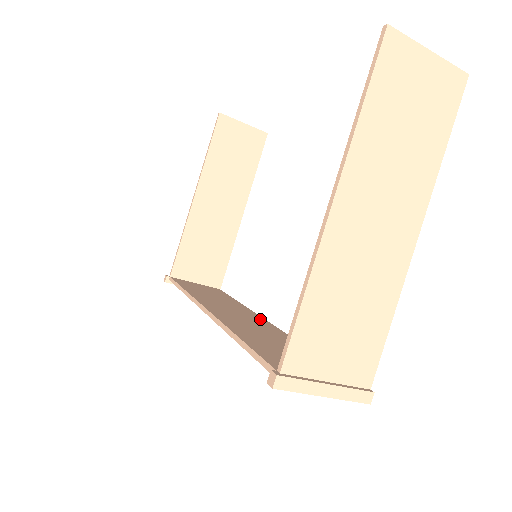
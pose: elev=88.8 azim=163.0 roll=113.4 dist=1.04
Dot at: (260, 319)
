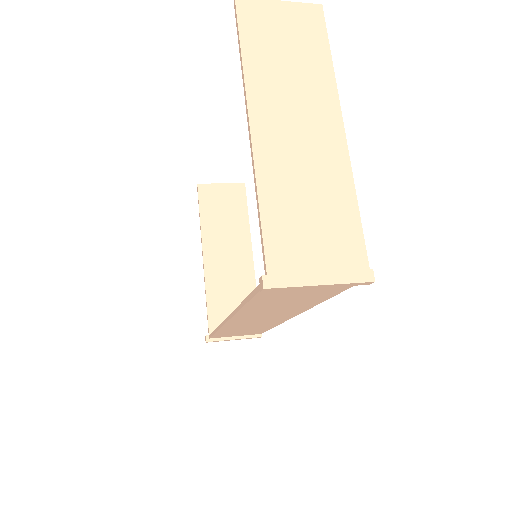
Dot at: occluded
